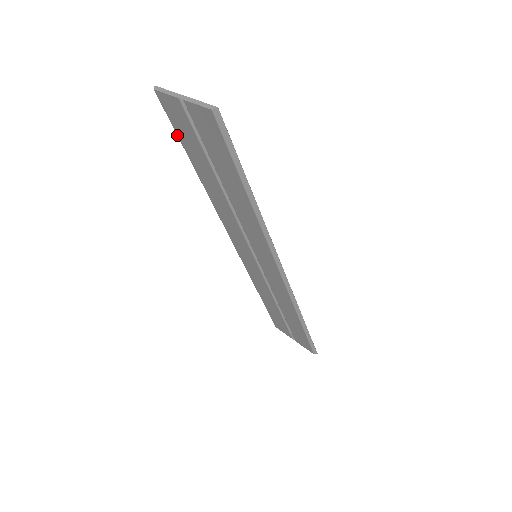
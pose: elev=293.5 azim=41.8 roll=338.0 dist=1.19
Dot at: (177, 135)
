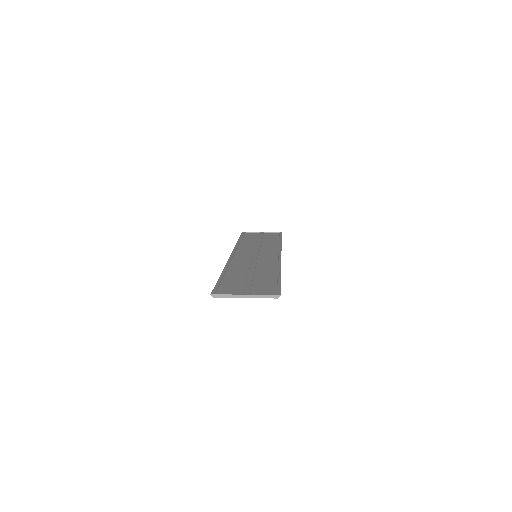
Dot at: occluded
